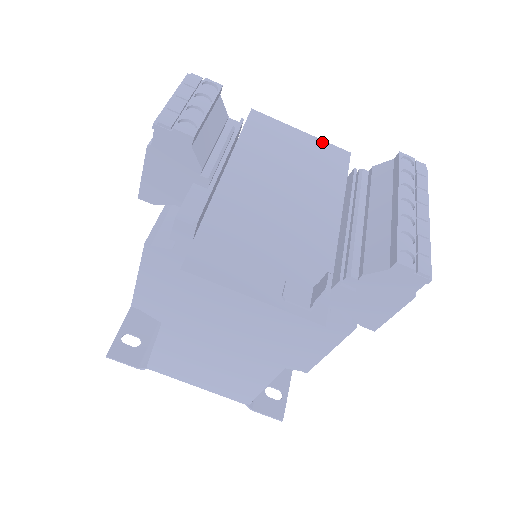
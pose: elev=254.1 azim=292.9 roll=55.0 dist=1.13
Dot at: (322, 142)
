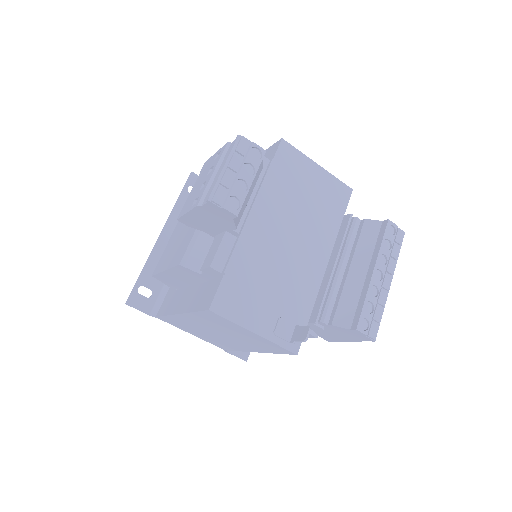
Dot at: (332, 178)
